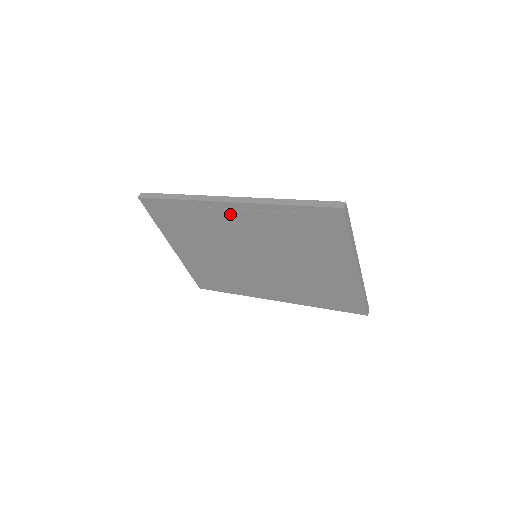
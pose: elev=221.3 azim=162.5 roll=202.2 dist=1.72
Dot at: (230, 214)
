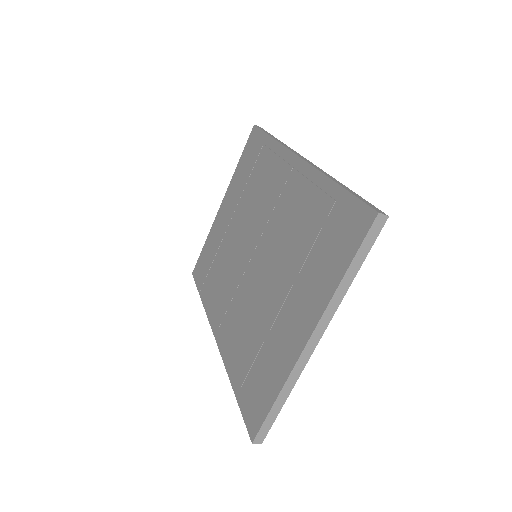
Dot at: (287, 175)
